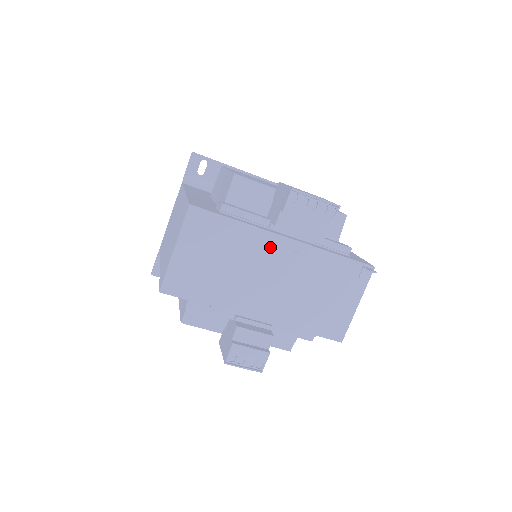
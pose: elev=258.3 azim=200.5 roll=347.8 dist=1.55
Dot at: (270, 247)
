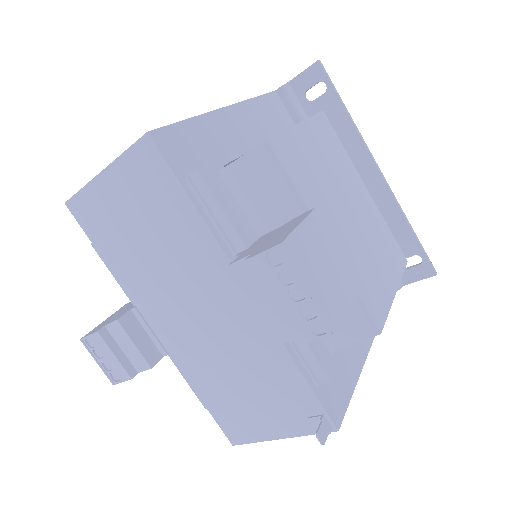
Dot at: (218, 279)
